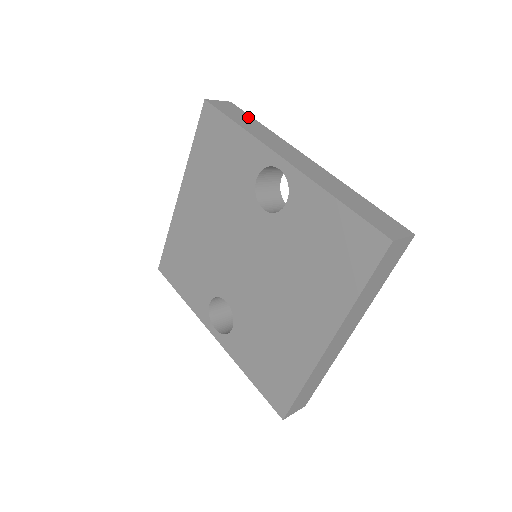
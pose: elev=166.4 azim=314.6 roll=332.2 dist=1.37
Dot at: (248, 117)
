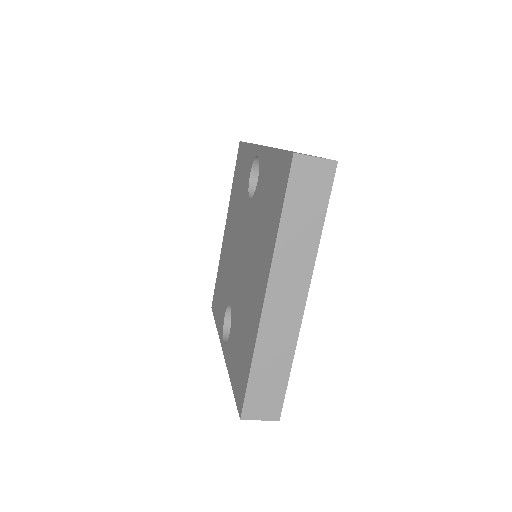
Dot at: occluded
